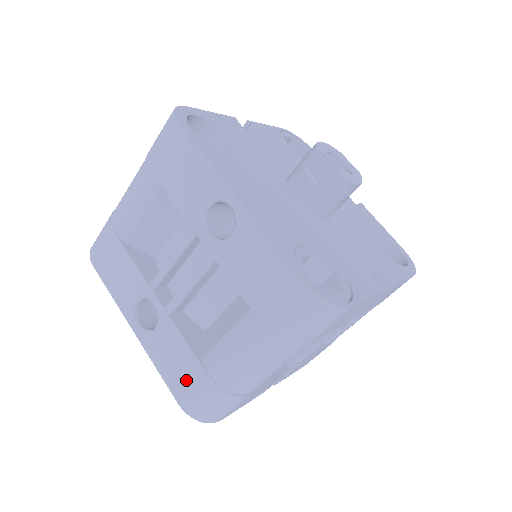
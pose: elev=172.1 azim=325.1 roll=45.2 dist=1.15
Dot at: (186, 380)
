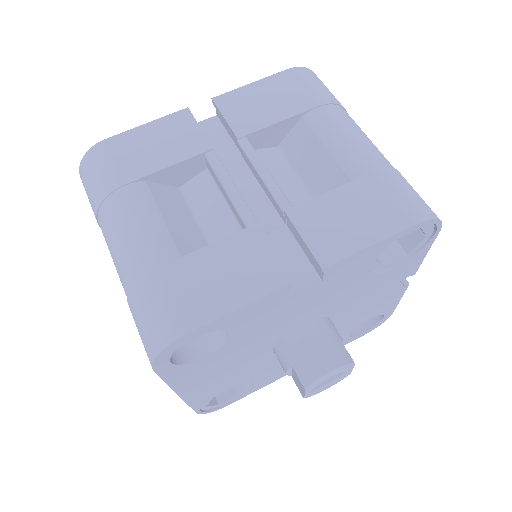
Dot at: occluded
